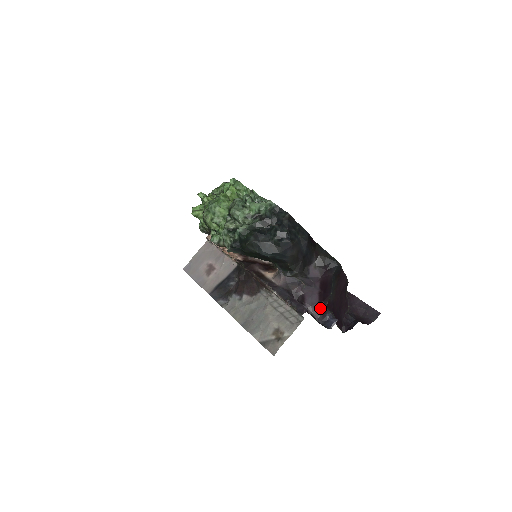
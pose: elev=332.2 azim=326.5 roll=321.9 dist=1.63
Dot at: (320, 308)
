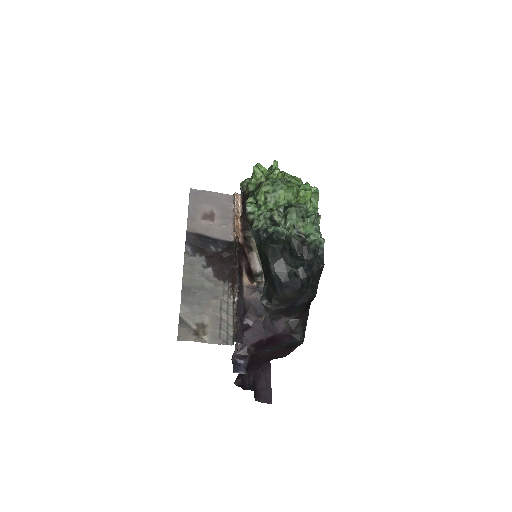
Dot at: (247, 349)
